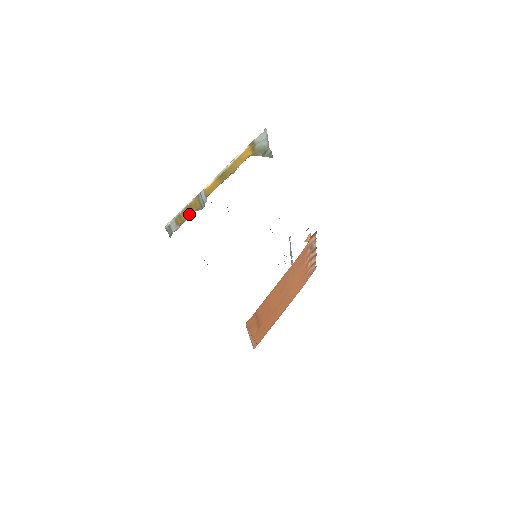
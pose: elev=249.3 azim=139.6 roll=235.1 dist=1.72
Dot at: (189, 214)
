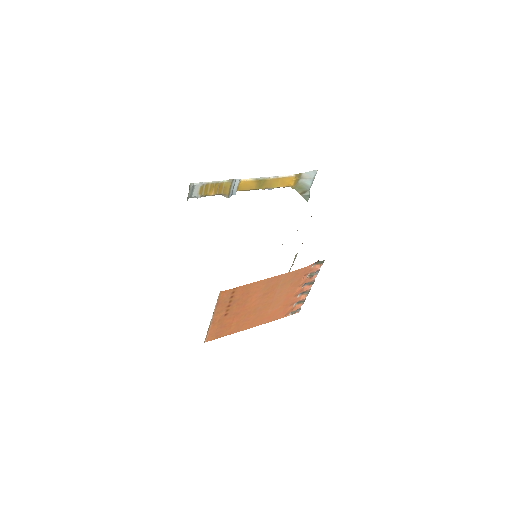
Dot at: (215, 192)
